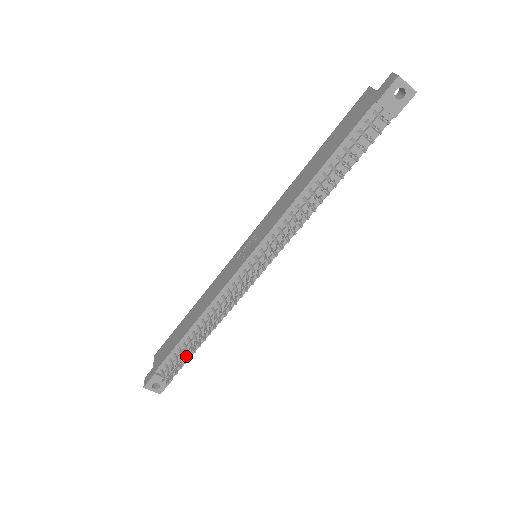
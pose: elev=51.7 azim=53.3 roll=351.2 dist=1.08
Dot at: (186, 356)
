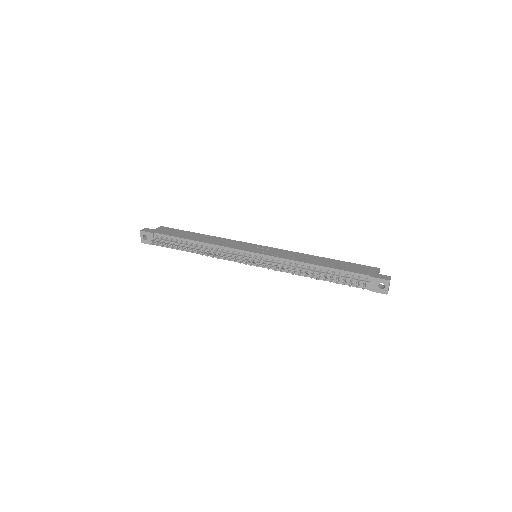
Dot at: occluded
